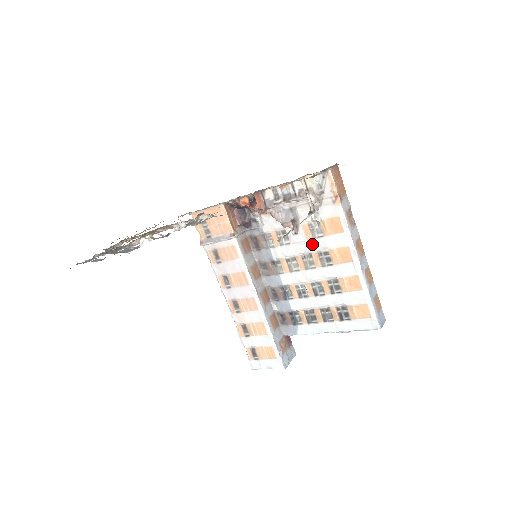
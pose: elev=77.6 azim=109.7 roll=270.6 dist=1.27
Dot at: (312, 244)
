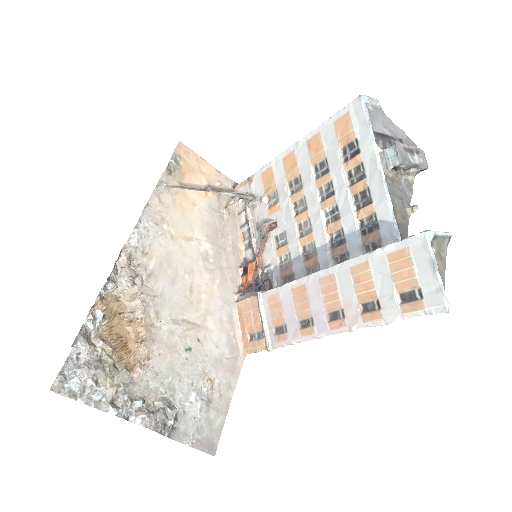
Dot at: (283, 203)
